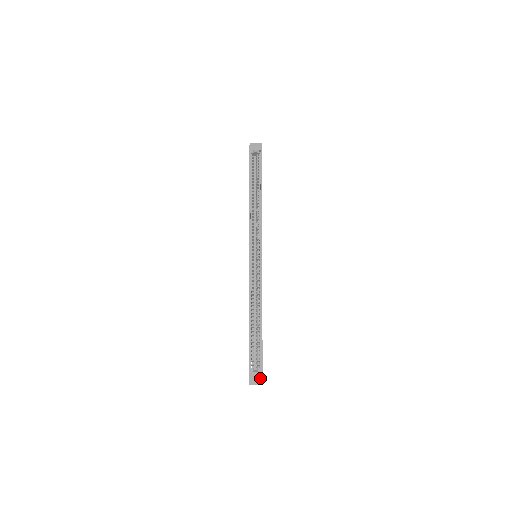
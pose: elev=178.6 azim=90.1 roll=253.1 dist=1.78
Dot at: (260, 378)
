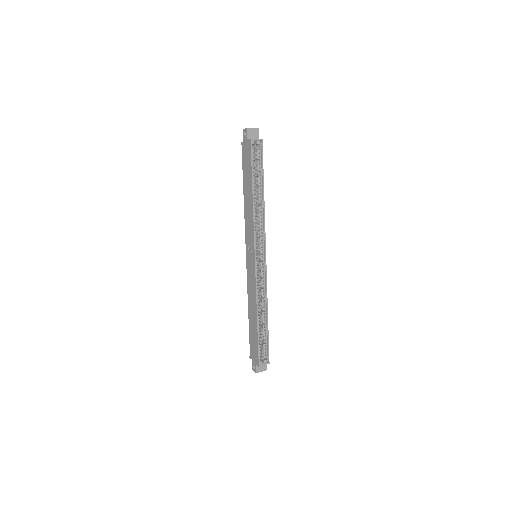
Dot at: (265, 366)
